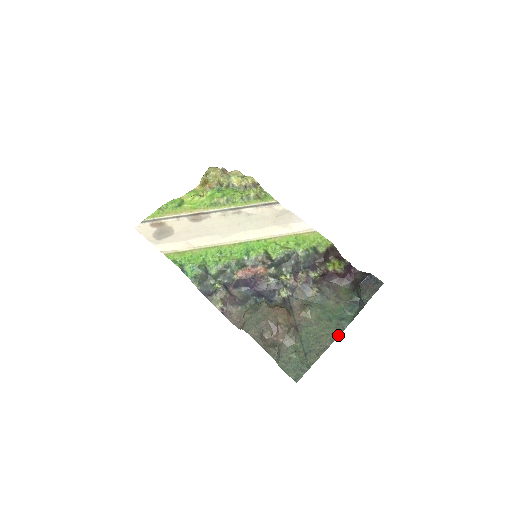
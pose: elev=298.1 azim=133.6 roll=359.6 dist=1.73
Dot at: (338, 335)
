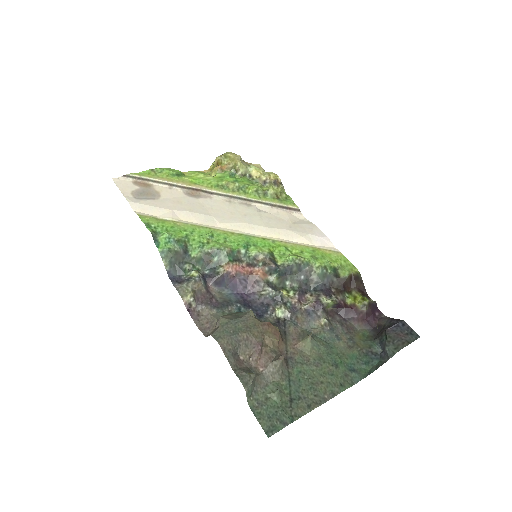
Dot at: (343, 389)
